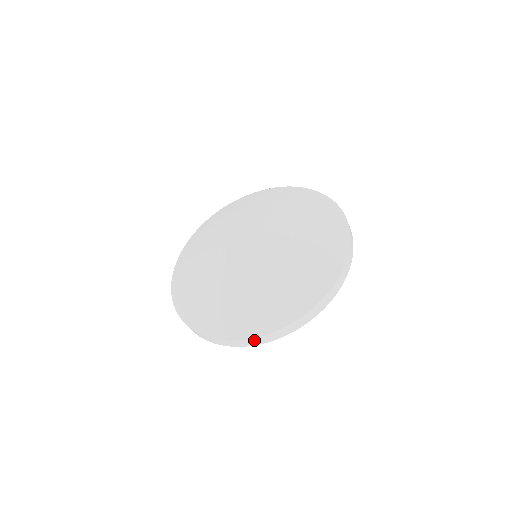
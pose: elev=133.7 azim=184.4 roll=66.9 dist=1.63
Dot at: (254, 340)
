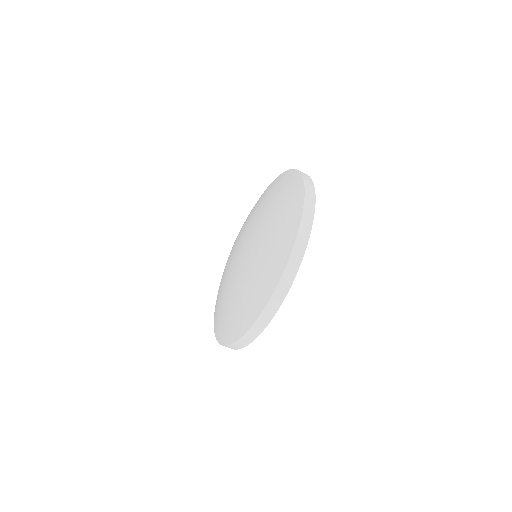
Dot at: (262, 318)
